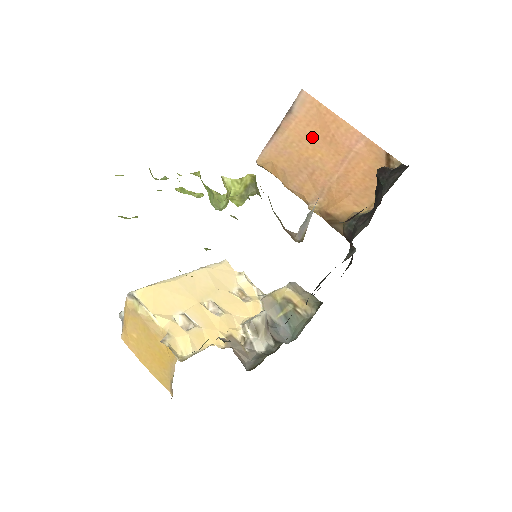
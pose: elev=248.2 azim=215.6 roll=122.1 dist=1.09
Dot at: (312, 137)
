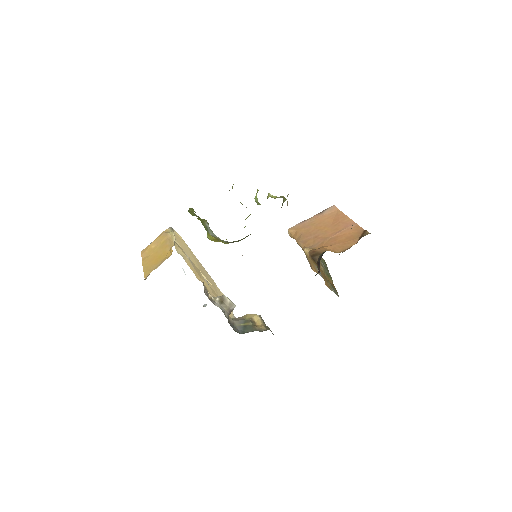
Dot at: (327, 223)
